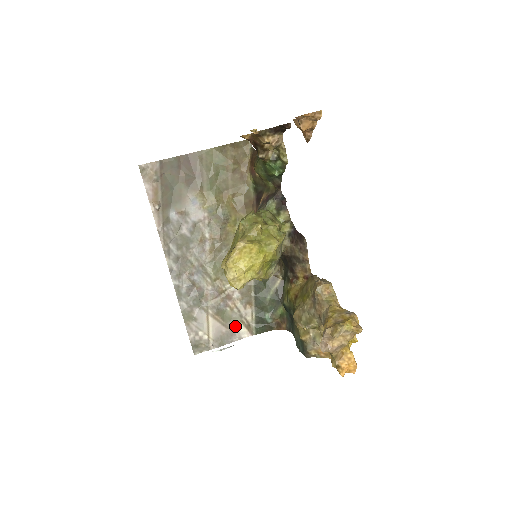
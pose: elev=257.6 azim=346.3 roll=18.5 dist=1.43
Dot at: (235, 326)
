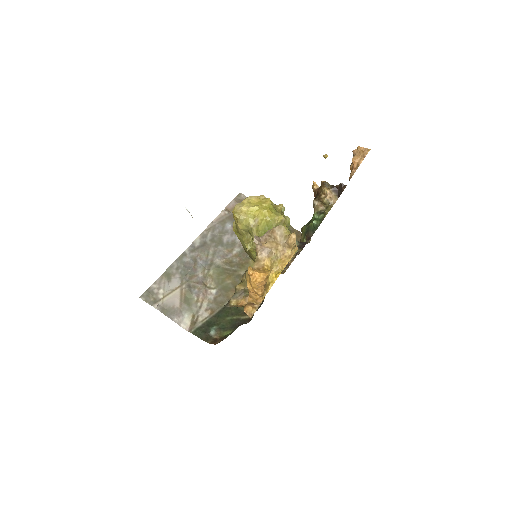
Dot at: (186, 313)
